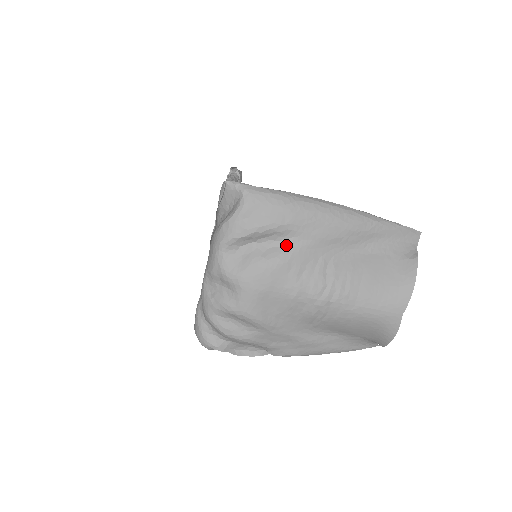
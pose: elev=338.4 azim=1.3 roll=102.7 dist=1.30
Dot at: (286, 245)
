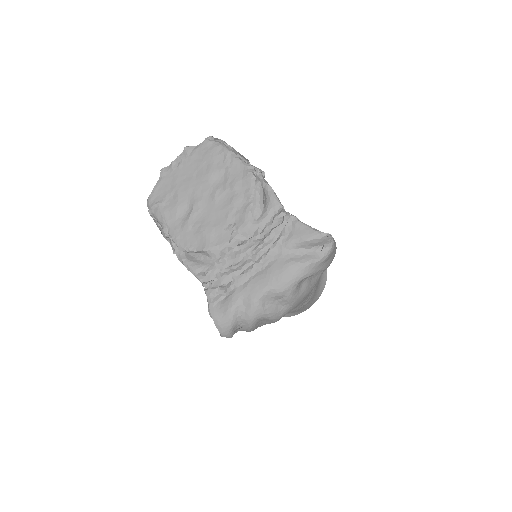
Dot at: (318, 276)
